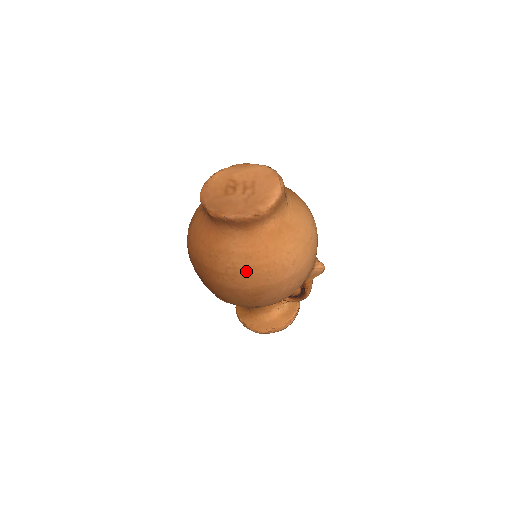
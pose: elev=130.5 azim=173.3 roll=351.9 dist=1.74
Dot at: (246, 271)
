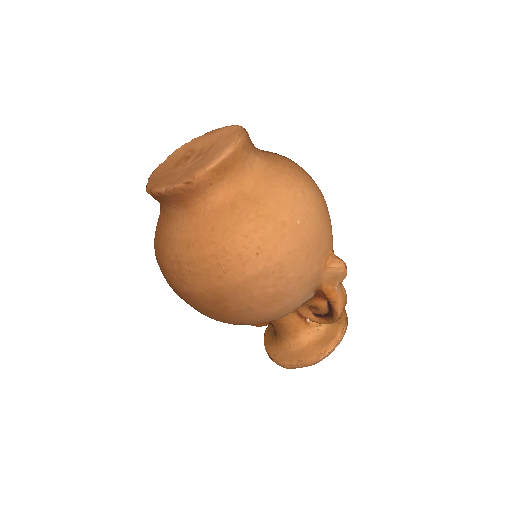
Dot at: (191, 265)
